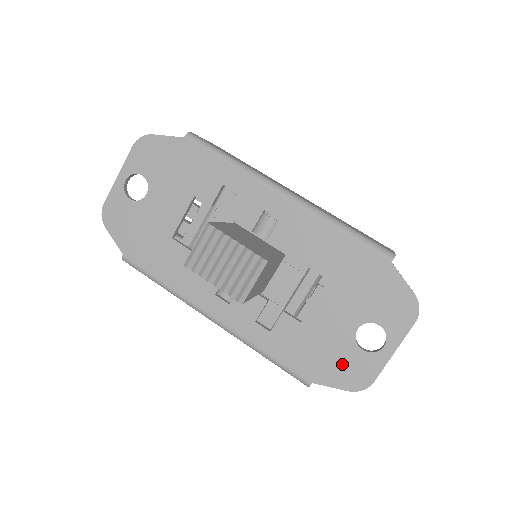
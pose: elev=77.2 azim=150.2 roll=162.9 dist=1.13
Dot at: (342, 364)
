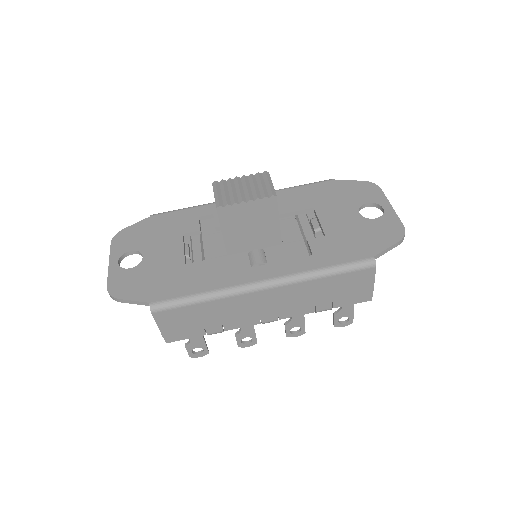
Dot at: (375, 233)
